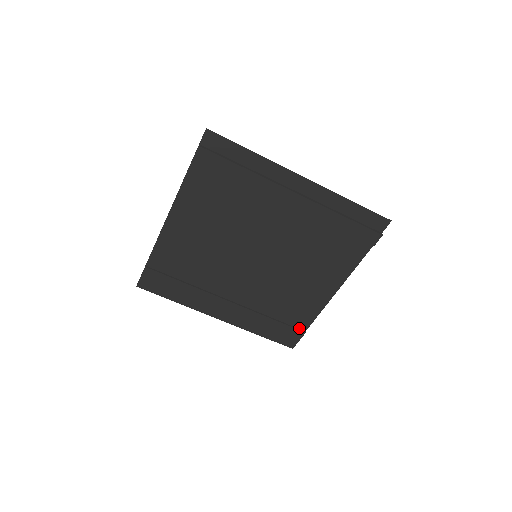
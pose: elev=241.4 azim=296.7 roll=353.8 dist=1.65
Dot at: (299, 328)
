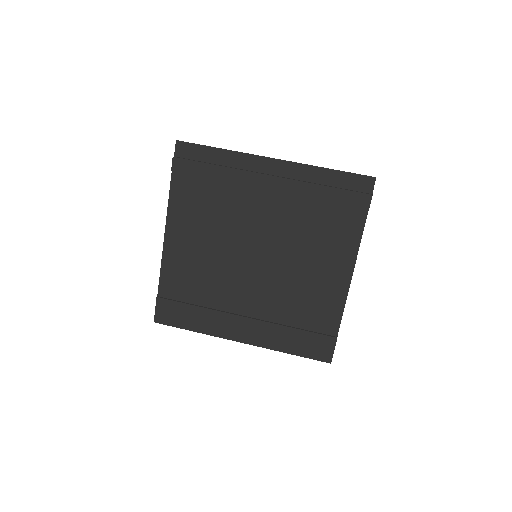
Dot at: (329, 334)
